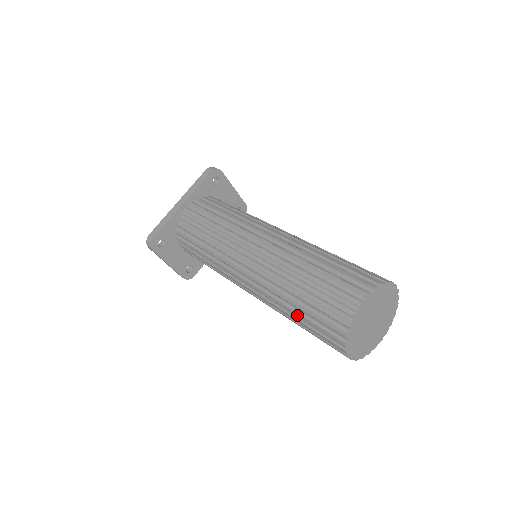
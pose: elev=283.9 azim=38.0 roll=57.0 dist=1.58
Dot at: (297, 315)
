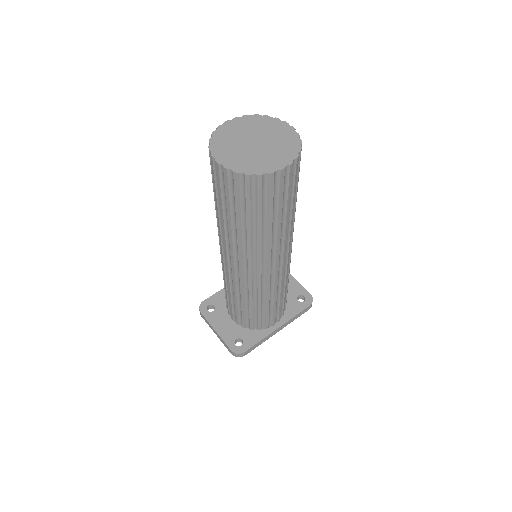
Dot at: (214, 196)
